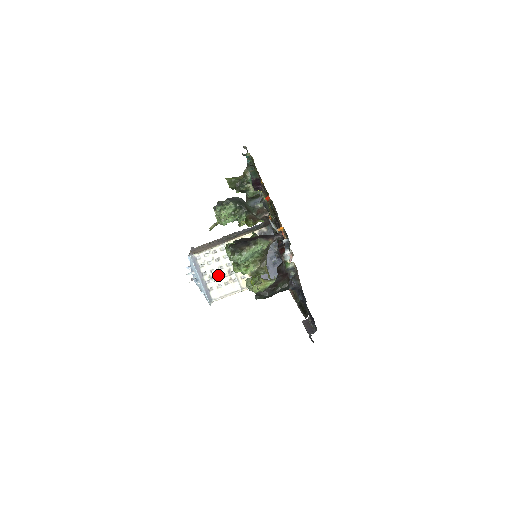
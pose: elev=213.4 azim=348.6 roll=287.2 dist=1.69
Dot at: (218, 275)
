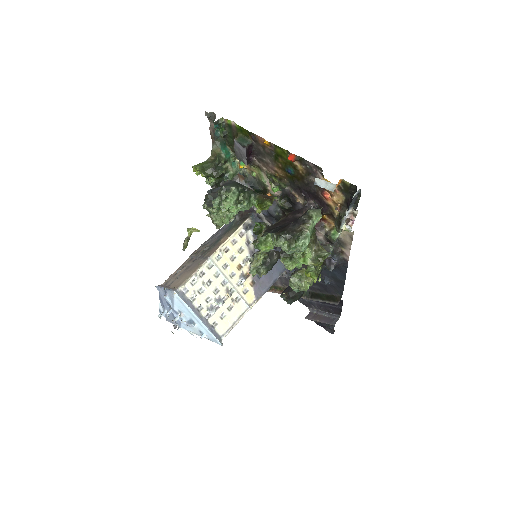
Dot at: (217, 302)
